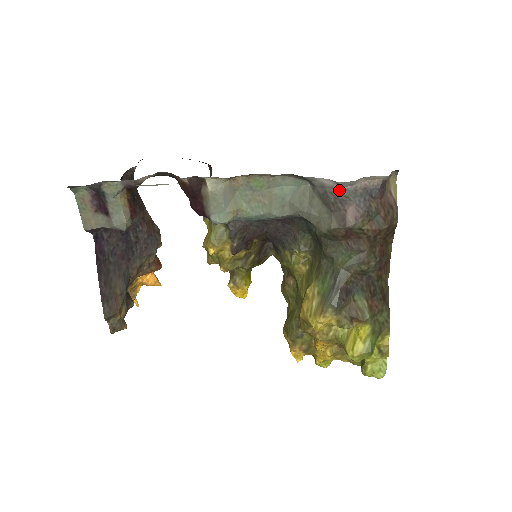
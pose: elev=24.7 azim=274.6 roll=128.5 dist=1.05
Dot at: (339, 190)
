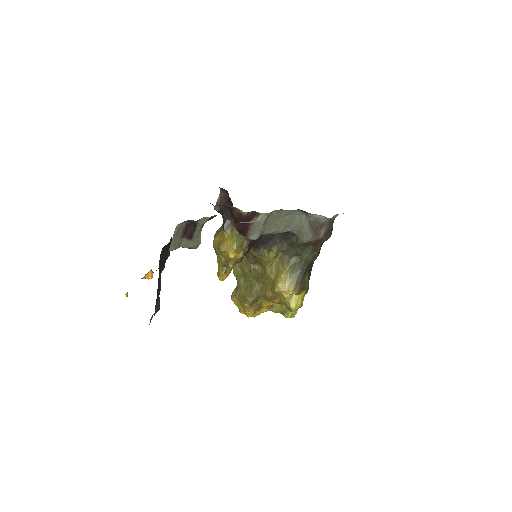
Dot at: (323, 221)
